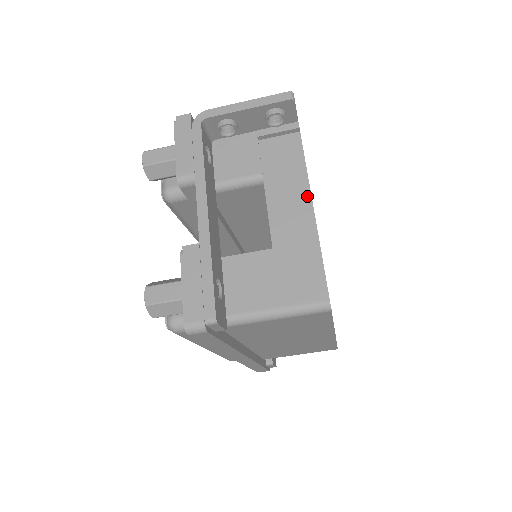
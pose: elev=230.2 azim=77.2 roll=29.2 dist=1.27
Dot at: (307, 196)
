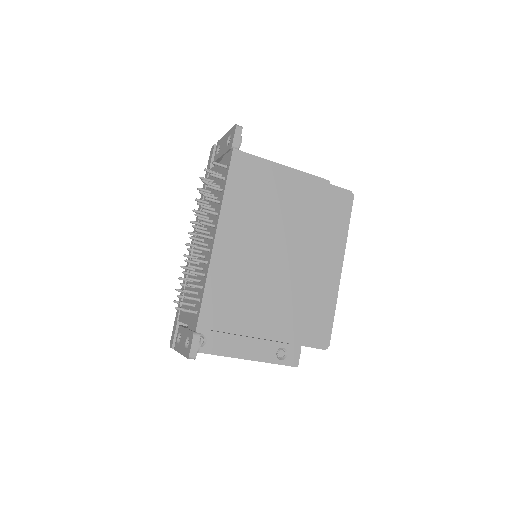
Dot at: occluded
